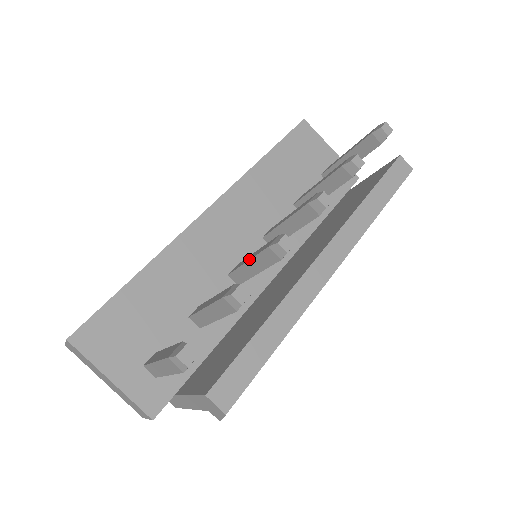
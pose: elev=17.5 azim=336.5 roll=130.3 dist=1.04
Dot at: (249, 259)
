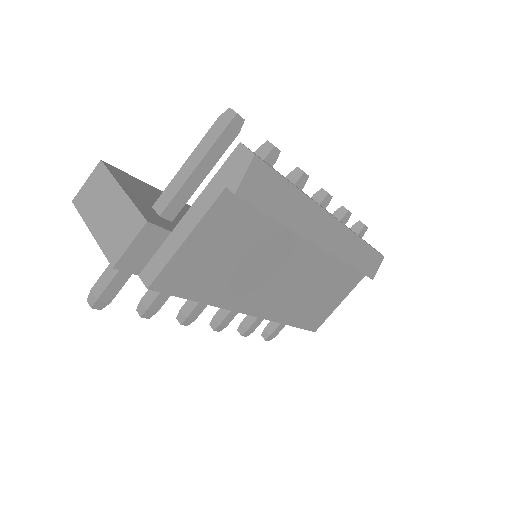
Dot at: occluded
